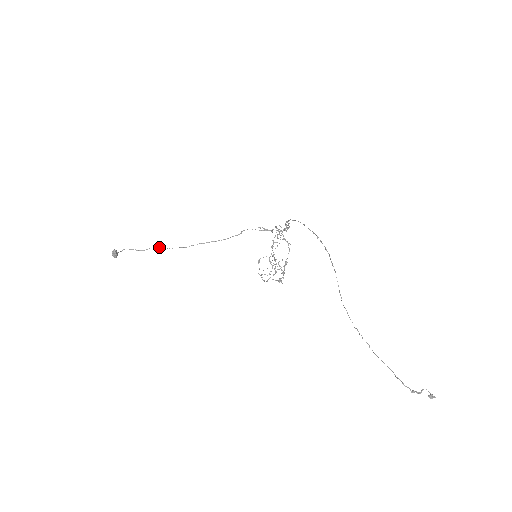
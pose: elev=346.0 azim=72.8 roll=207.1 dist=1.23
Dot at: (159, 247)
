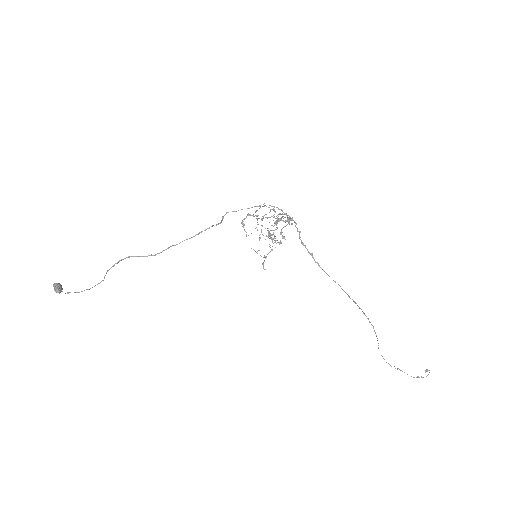
Dot at: occluded
